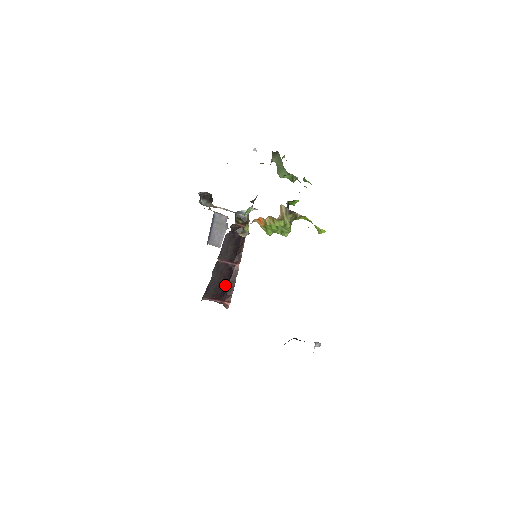
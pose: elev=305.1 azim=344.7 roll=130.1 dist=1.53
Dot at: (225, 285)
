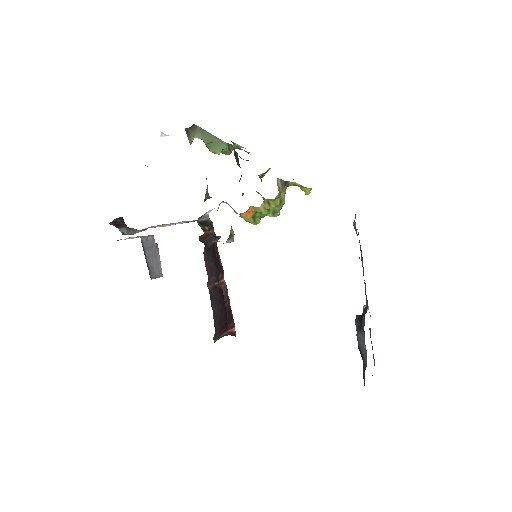
Dot at: (225, 311)
